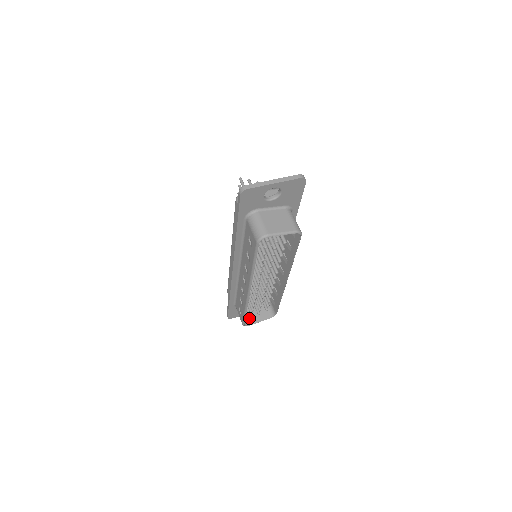
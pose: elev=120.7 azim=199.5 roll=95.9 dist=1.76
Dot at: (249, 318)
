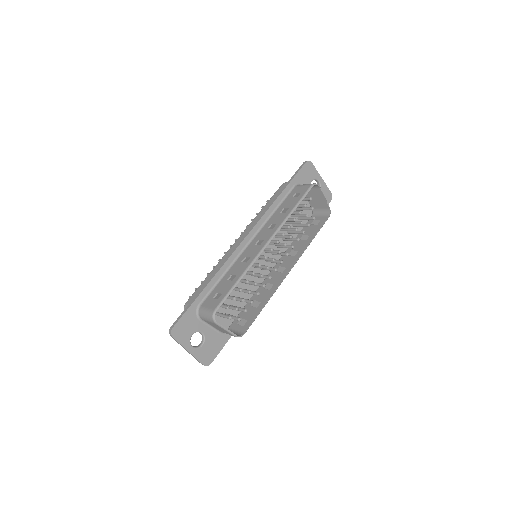
Dot at: occluded
